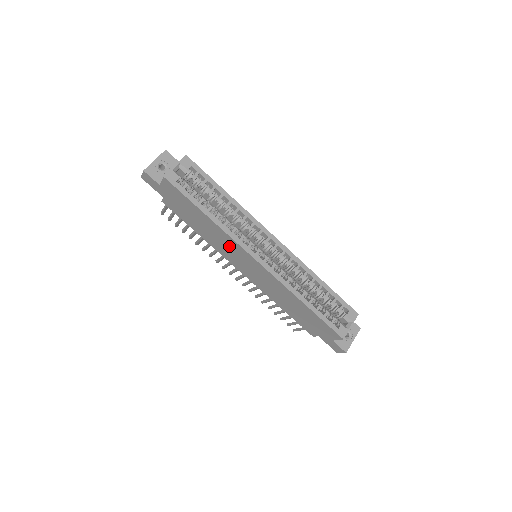
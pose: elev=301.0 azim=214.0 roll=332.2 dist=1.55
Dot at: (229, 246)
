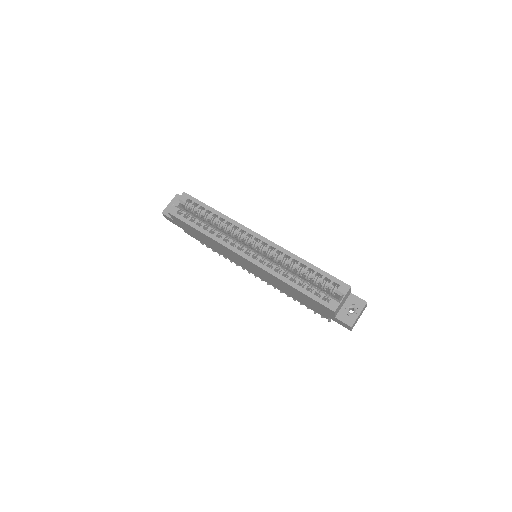
Dot at: (228, 252)
